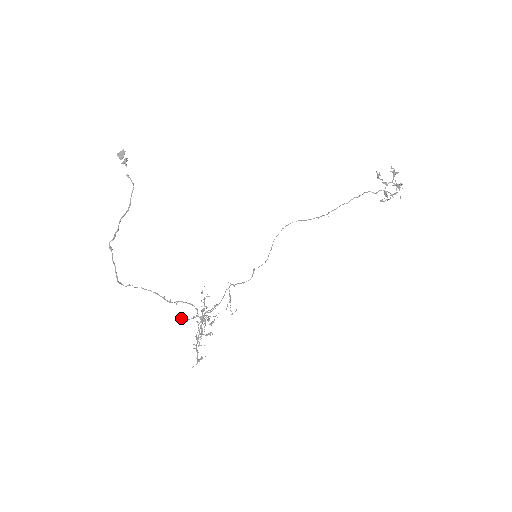
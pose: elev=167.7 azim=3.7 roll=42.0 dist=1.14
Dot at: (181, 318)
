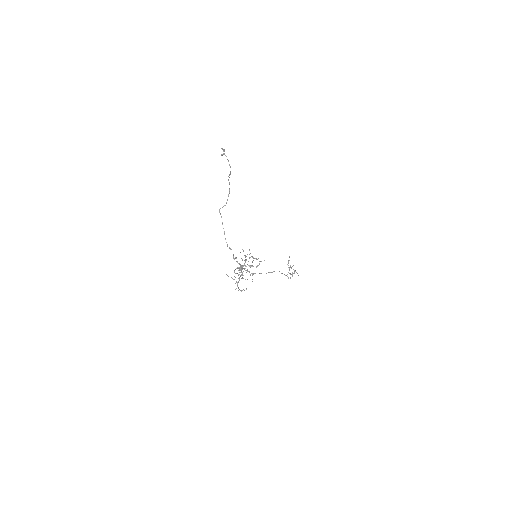
Dot at: (236, 257)
